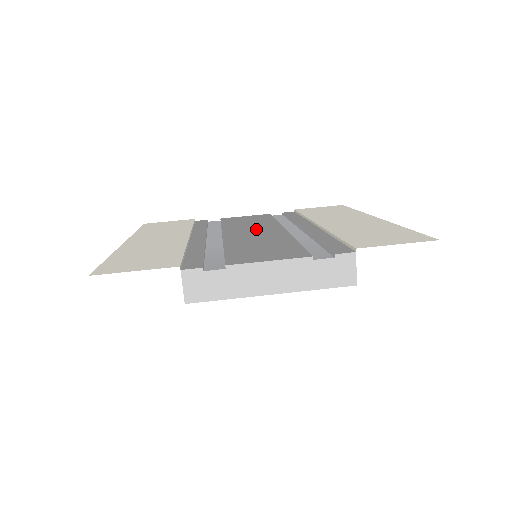
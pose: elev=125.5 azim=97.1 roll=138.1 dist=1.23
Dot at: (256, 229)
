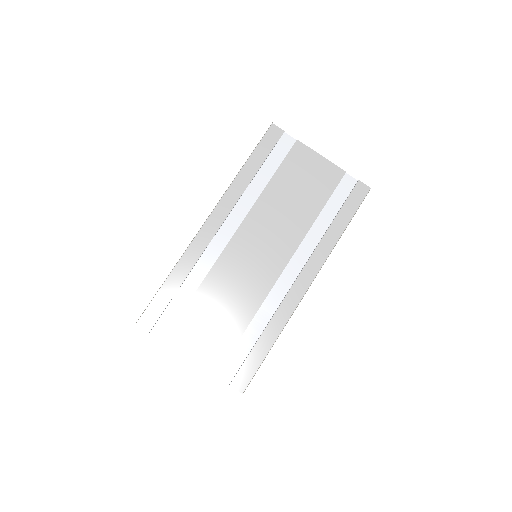
Dot at: (269, 243)
